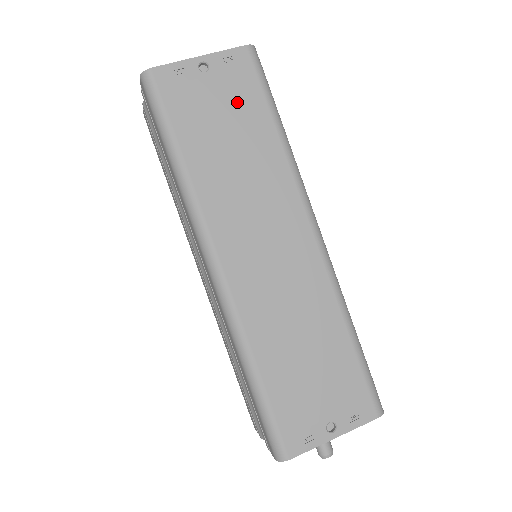
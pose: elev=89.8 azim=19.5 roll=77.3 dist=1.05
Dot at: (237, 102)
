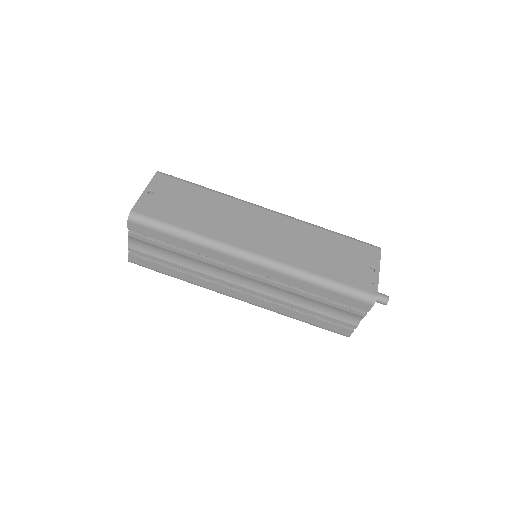
Dot at: (180, 193)
